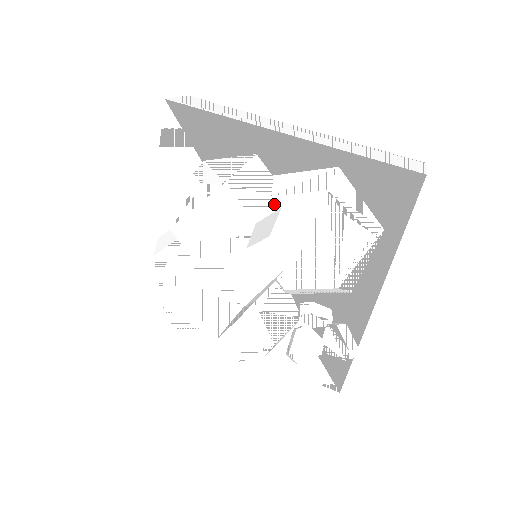
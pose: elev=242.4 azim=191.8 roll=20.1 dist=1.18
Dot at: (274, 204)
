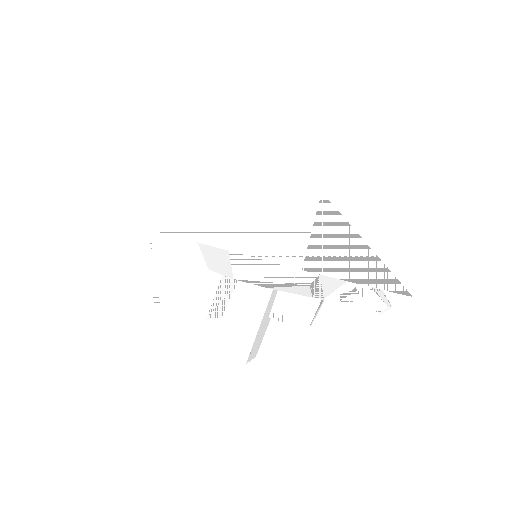
Dot at: (214, 277)
